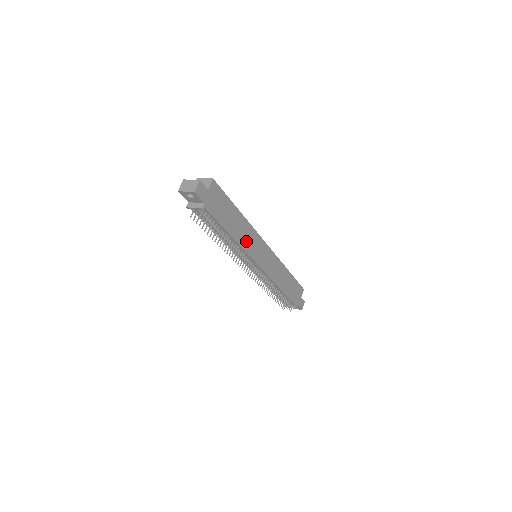
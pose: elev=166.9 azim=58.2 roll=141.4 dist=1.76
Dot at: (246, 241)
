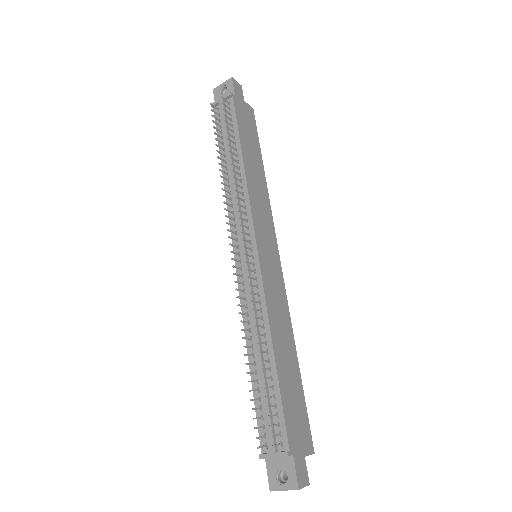
Dot at: (256, 195)
